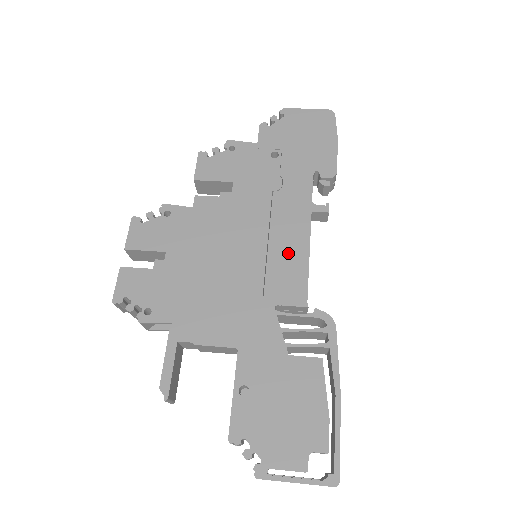
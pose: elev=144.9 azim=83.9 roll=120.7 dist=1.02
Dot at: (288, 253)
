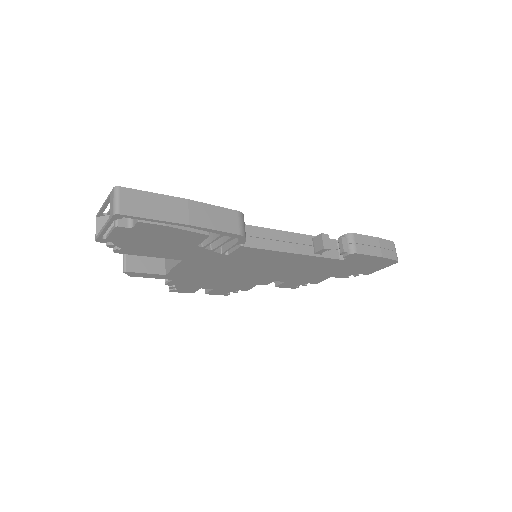
Dot at: occluded
